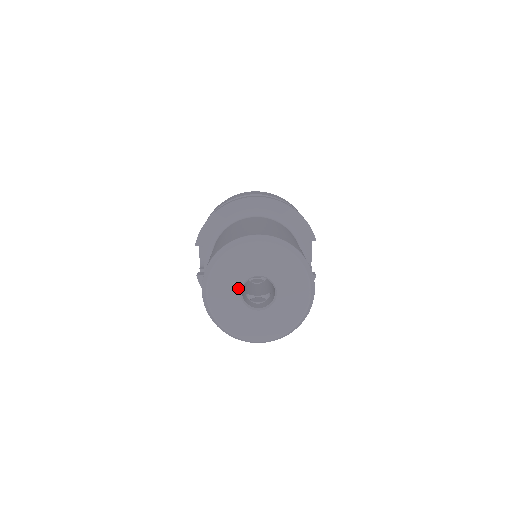
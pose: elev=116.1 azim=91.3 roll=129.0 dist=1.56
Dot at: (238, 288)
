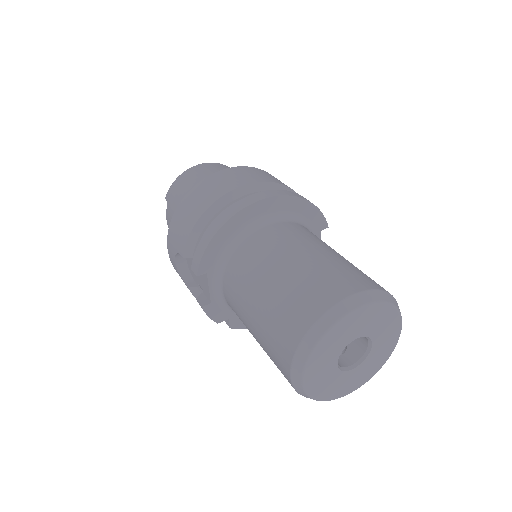
Dot at: (336, 359)
